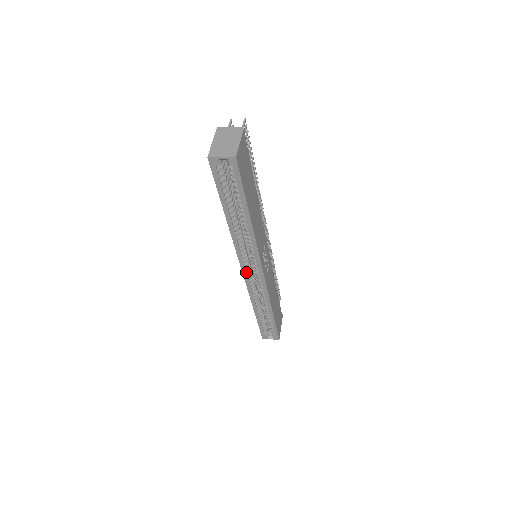
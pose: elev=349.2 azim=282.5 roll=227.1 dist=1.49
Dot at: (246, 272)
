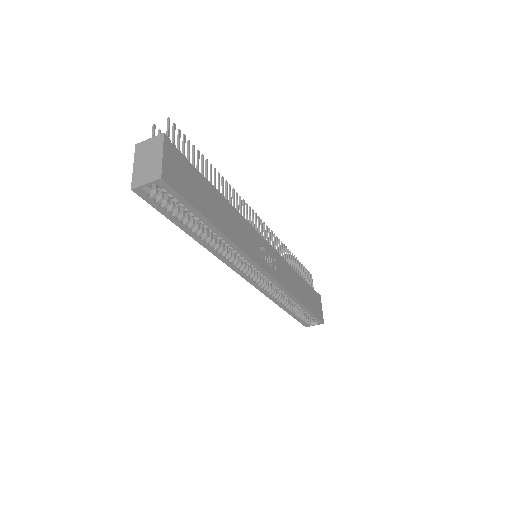
Dot at: (250, 279)
